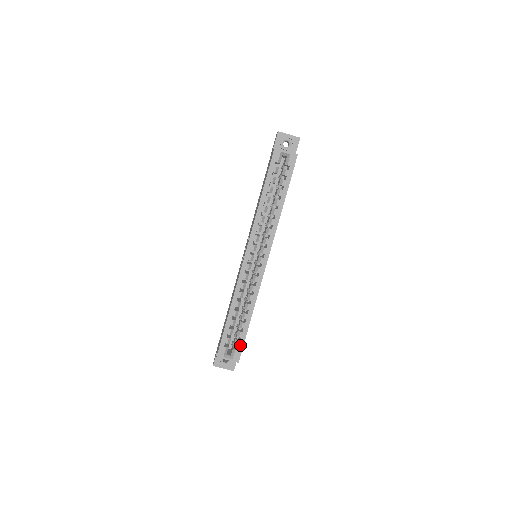
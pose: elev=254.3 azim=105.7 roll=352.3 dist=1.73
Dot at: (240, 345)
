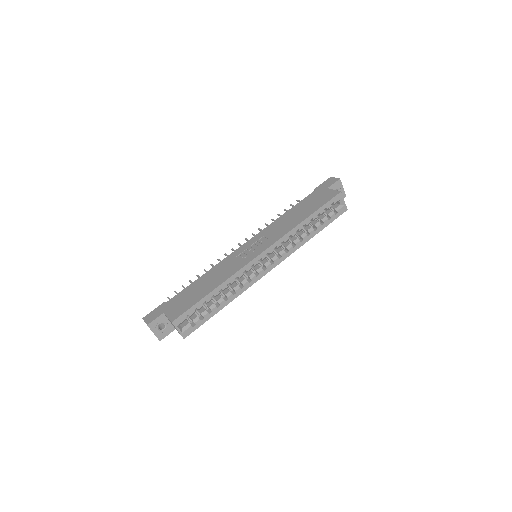
Dot at: (198, 324)
